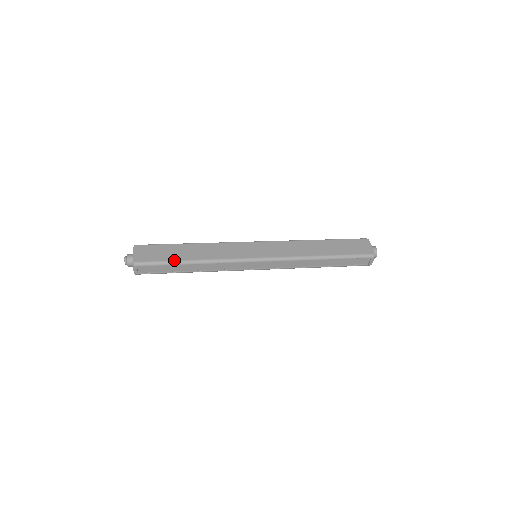
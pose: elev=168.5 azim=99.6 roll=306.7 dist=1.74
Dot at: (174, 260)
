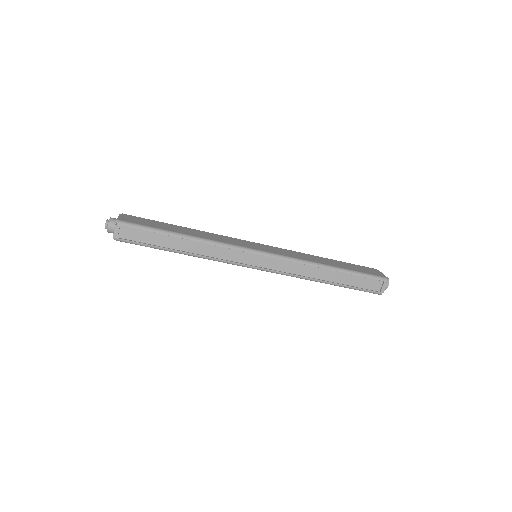
Dot at: (165, 229)
